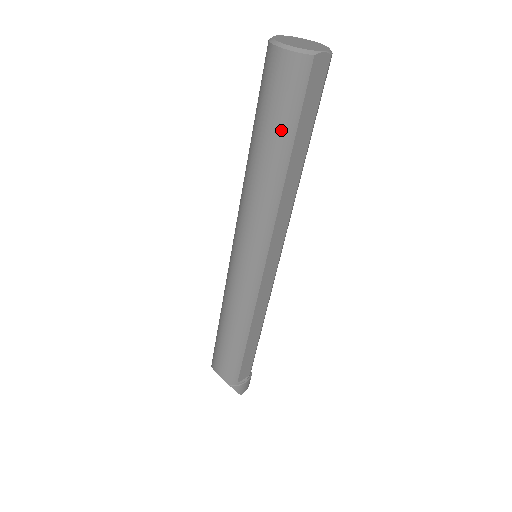
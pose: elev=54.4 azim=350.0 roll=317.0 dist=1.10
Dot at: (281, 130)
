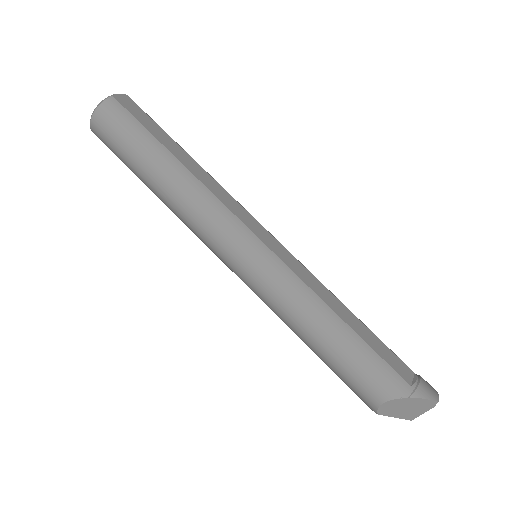
Dot at: (144, 145)
